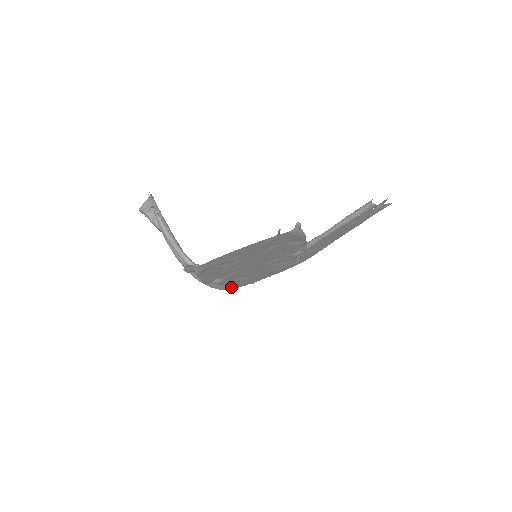
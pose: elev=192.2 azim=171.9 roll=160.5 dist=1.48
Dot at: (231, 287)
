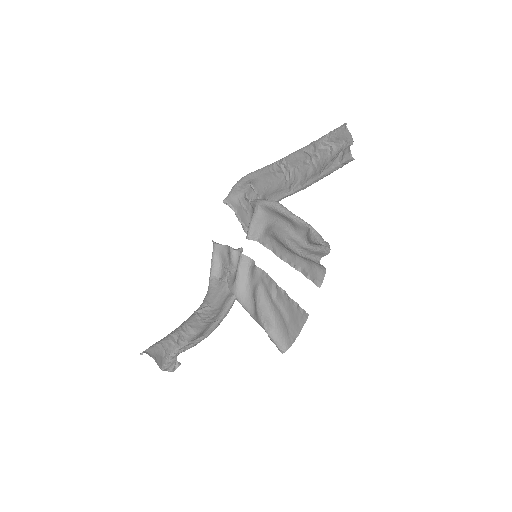
Dot at: (220, 264)
